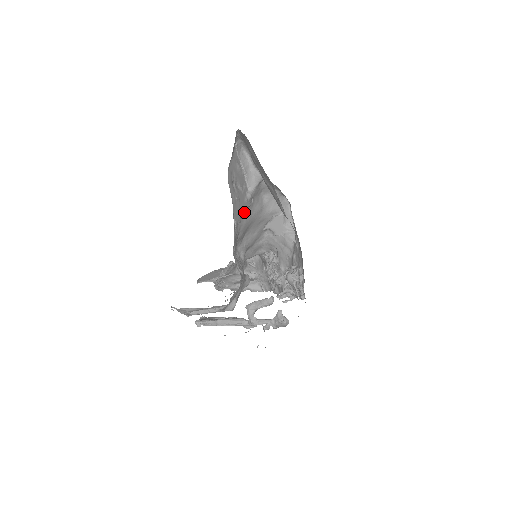
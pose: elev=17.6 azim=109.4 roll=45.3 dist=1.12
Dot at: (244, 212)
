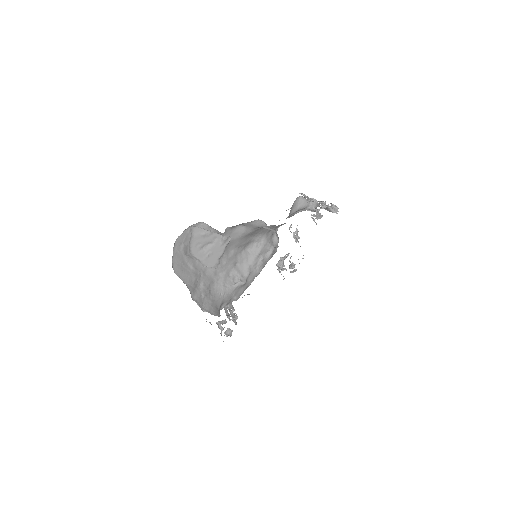
Dot at: (222, 252)
